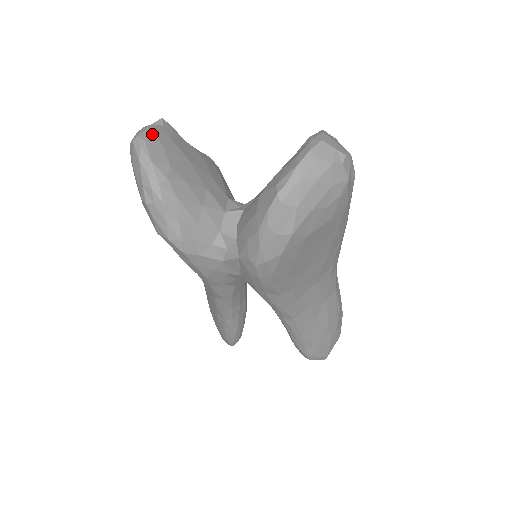
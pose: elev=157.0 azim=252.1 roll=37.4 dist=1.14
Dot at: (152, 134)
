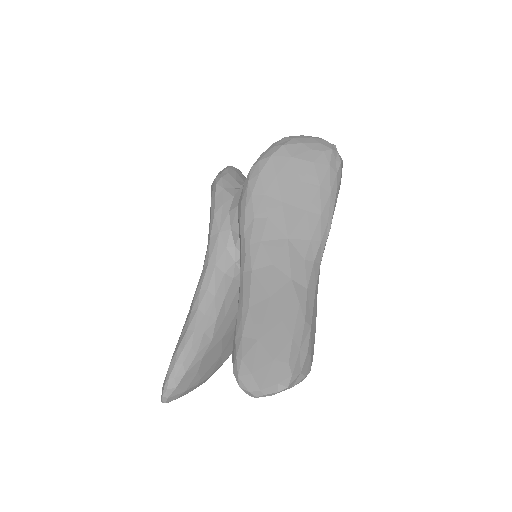
Dot at: occluded
